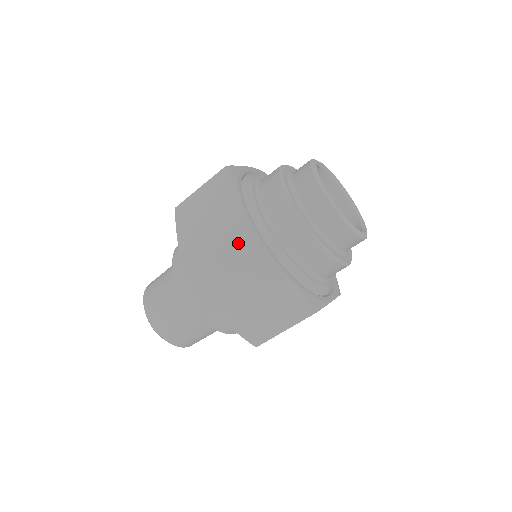
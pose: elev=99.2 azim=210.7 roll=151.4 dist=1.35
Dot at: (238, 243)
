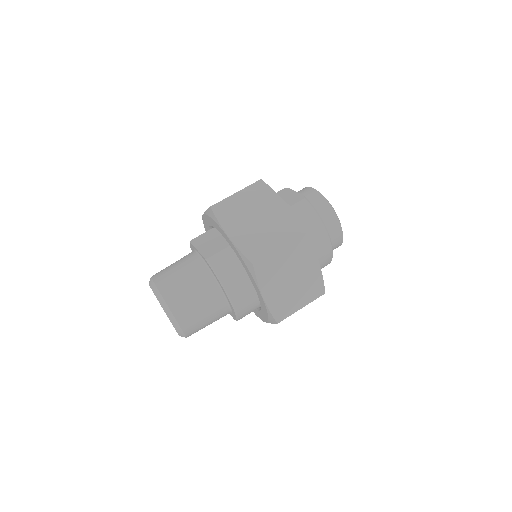
Dot at: (253, 183)
